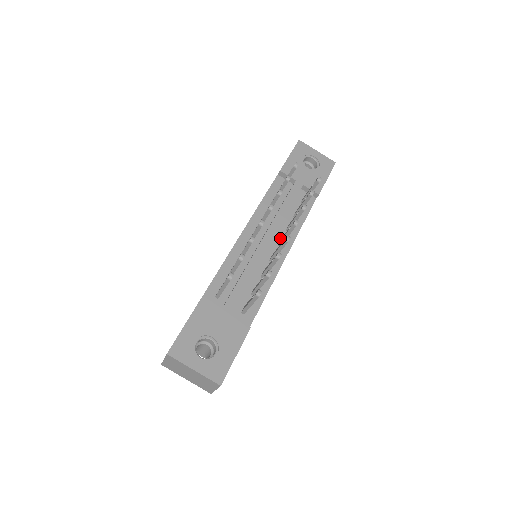
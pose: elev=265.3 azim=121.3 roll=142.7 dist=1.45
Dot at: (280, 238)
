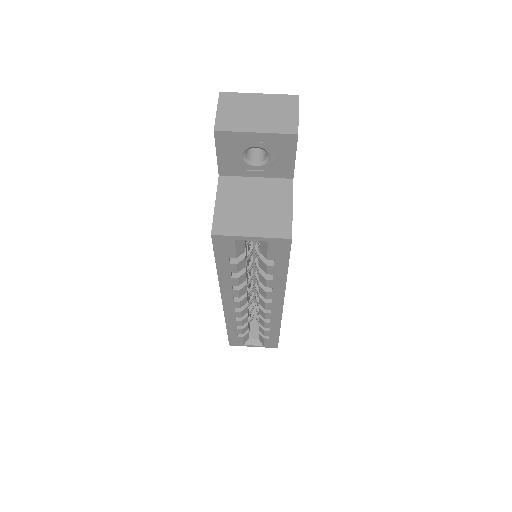
Dot at: occluded
